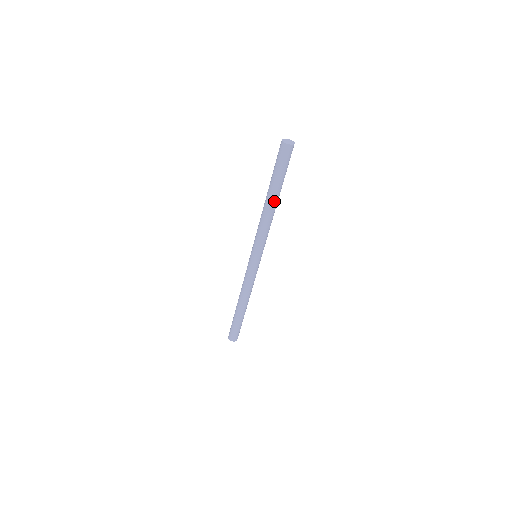
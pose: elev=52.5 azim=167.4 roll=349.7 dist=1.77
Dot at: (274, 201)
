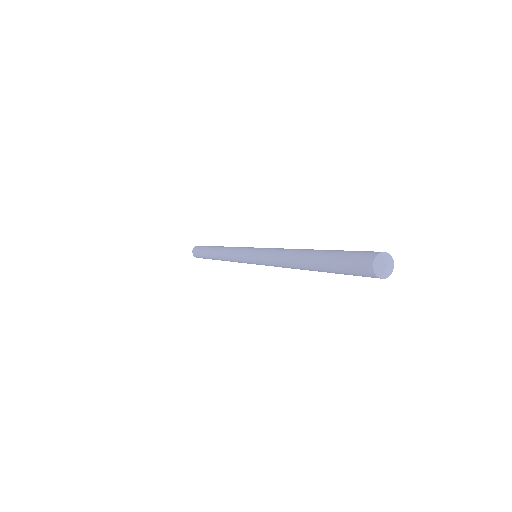
Dot at: occluded
